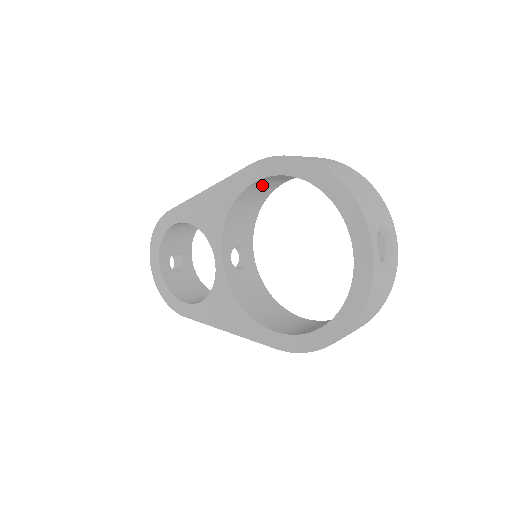
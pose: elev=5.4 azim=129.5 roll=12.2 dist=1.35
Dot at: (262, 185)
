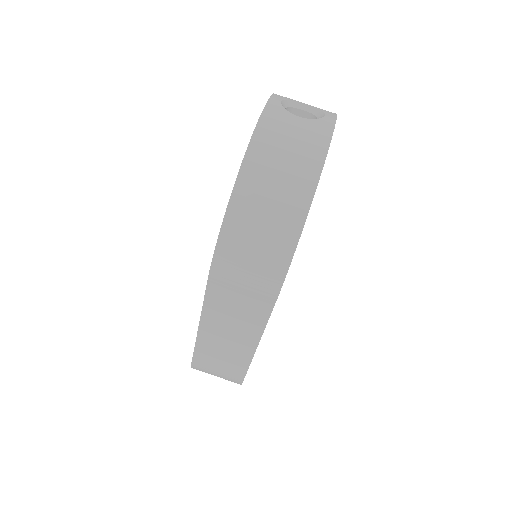
Dot at: occluded
